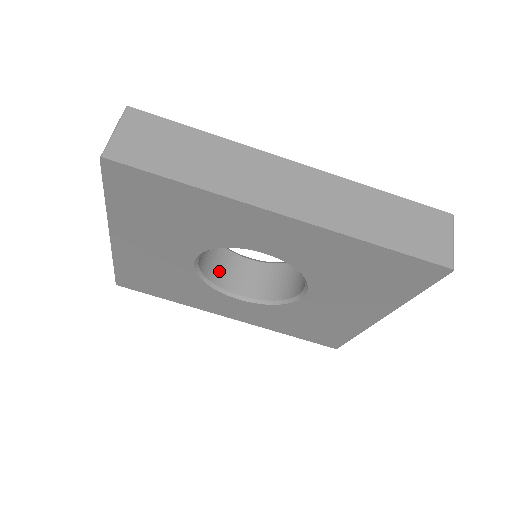
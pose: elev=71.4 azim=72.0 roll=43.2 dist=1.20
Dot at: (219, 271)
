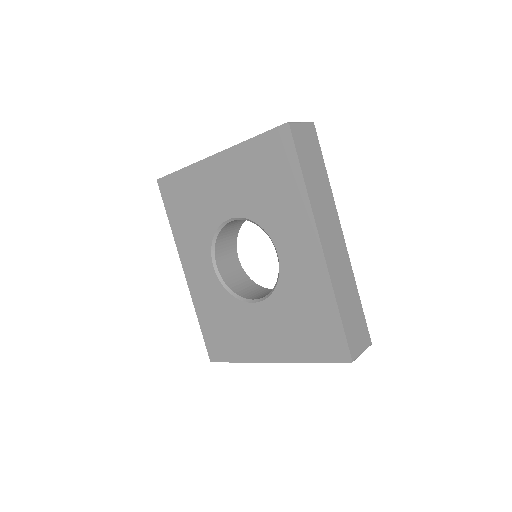
Dot at: (223, 241)
